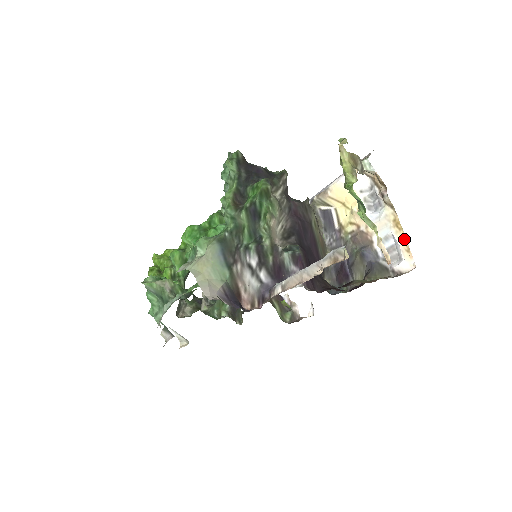
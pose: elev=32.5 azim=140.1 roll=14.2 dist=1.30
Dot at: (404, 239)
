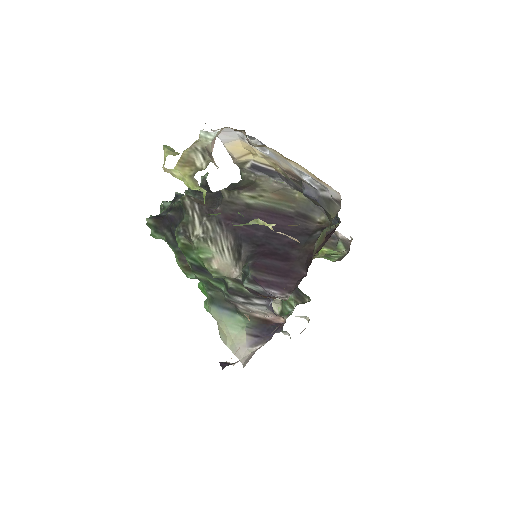
Dot at: (305, 170)
